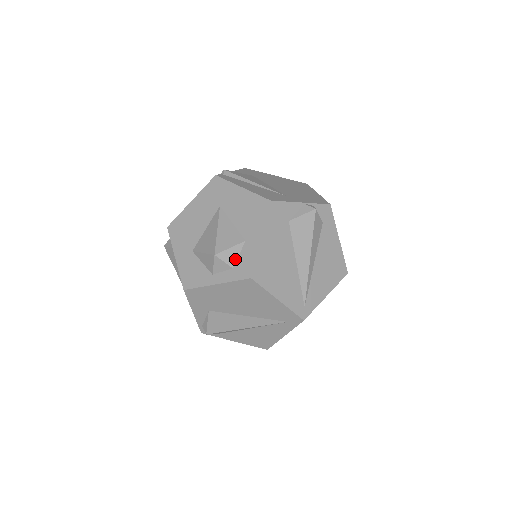
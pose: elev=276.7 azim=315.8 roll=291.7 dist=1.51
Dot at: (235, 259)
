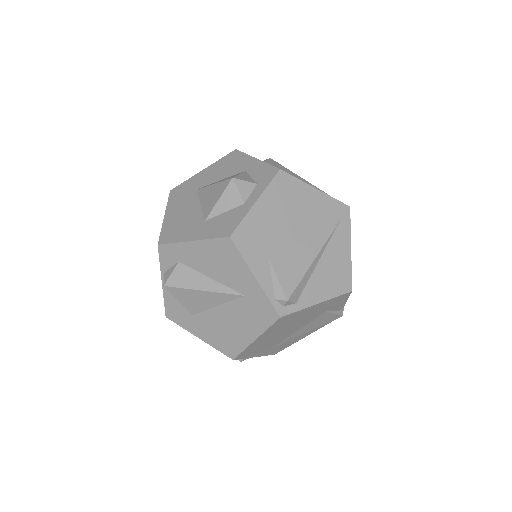
Dot at: (251, 179)
